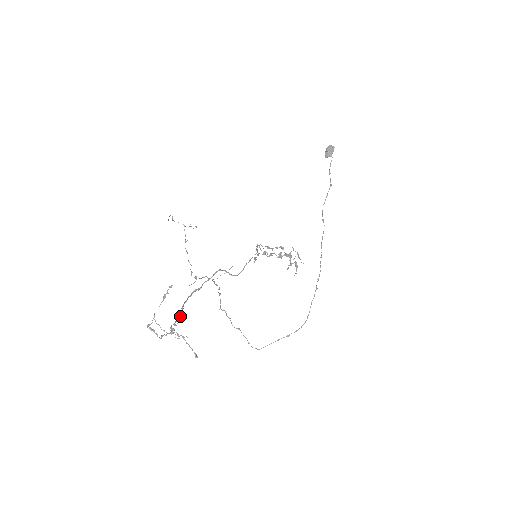
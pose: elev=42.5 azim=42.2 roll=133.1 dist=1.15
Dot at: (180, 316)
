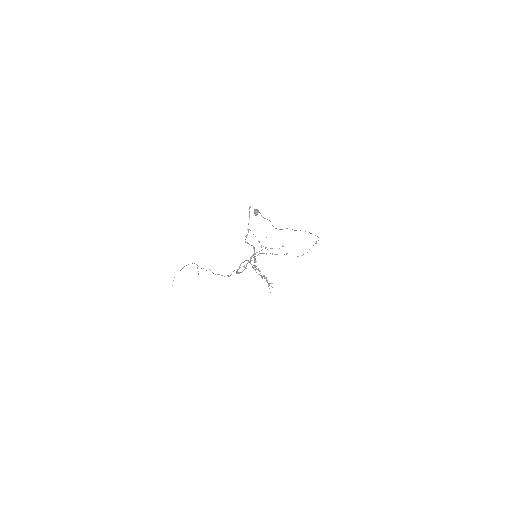
Dot at: (244, 269)
